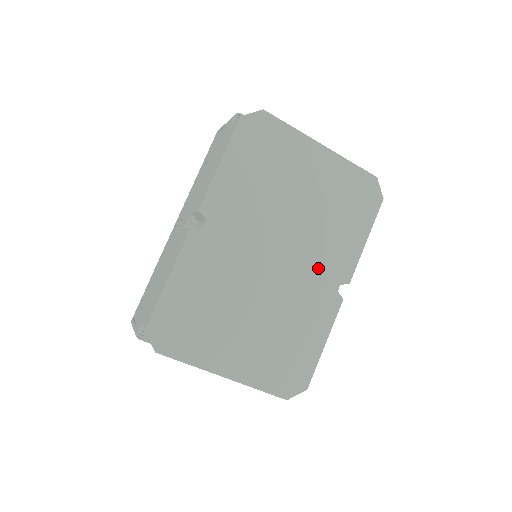
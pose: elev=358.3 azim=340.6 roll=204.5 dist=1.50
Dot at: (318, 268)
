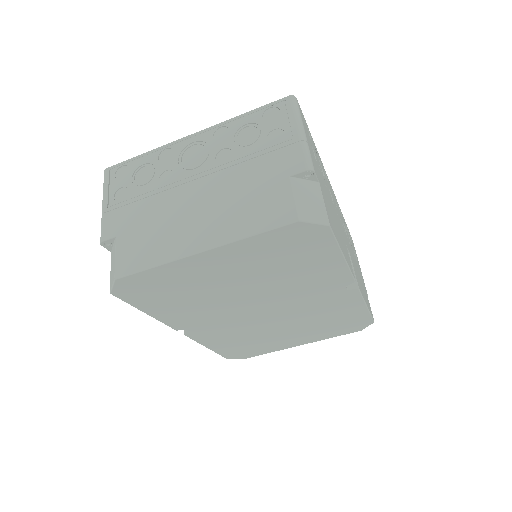
Dot at: (310, 294)
